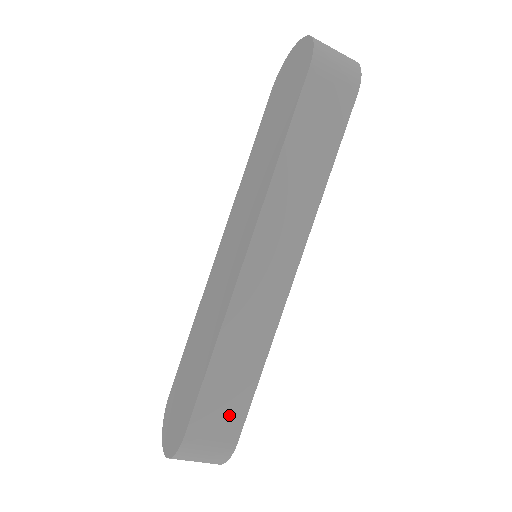
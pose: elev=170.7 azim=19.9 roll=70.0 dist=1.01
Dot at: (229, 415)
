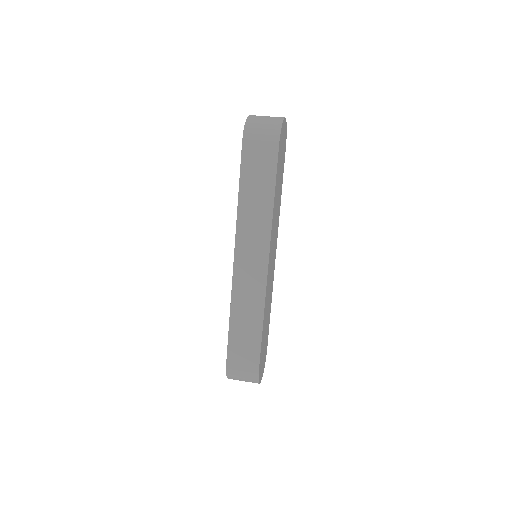
Dot at: (249, 353)
